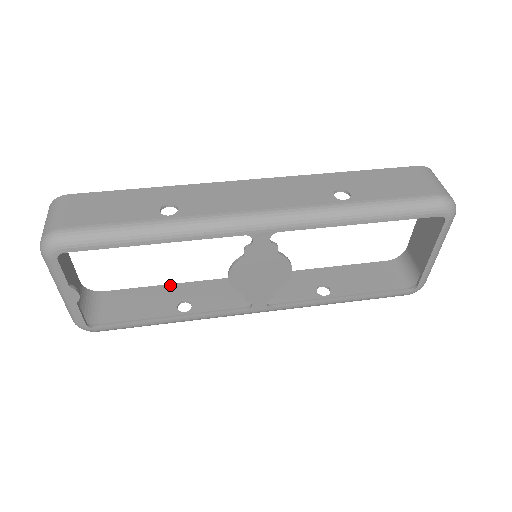
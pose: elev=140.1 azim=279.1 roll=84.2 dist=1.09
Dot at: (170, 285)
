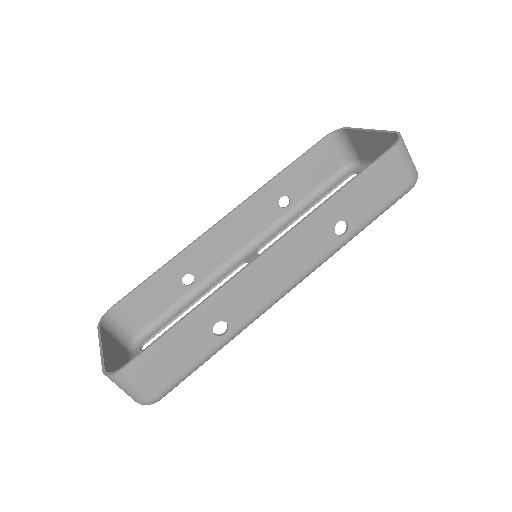
Dot at: (163, 269)
